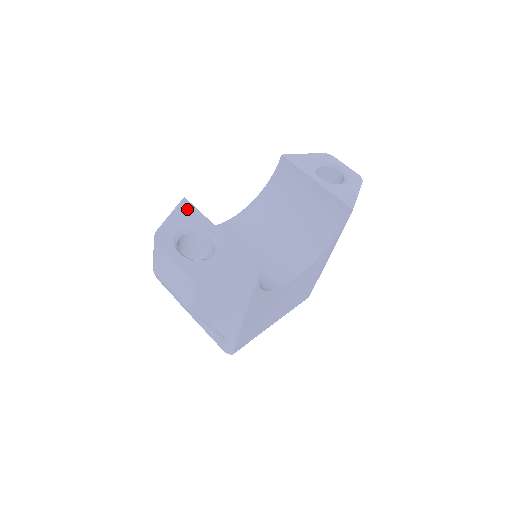
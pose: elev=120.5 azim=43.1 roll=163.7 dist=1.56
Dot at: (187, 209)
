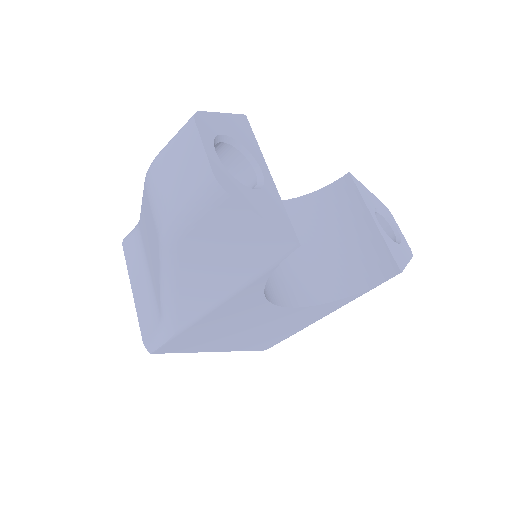
Dot at: (244, 126)
